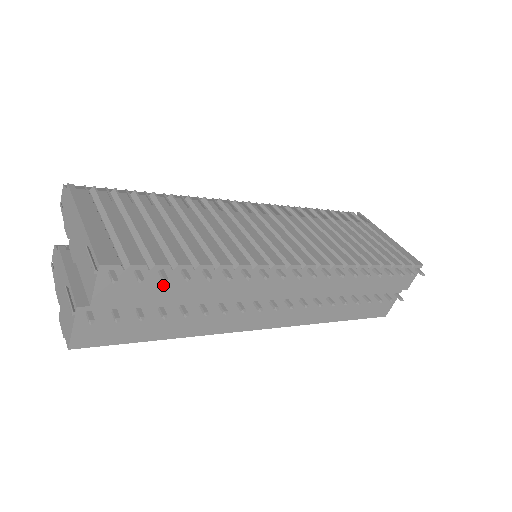
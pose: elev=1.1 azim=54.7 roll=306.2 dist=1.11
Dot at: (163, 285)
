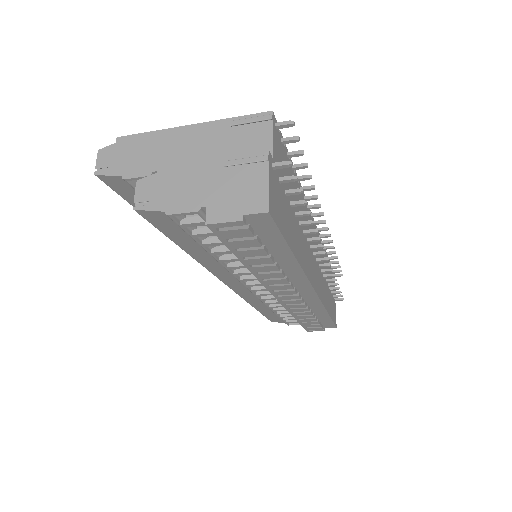
Dot at: (289, 175)
